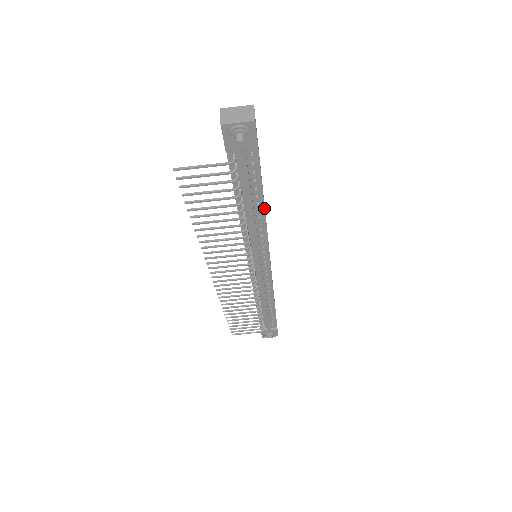
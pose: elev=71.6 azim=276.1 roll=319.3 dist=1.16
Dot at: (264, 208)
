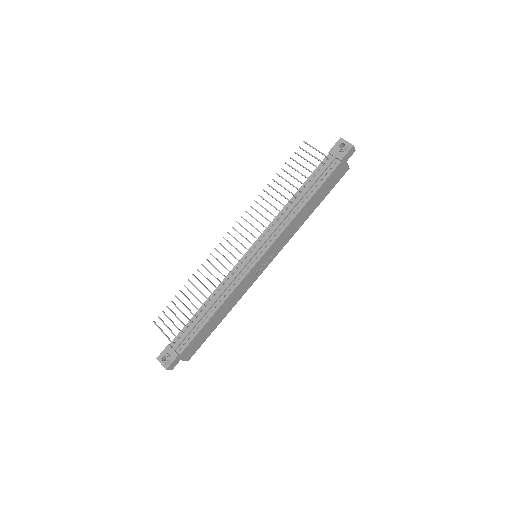
Dot at: (306, 203)
